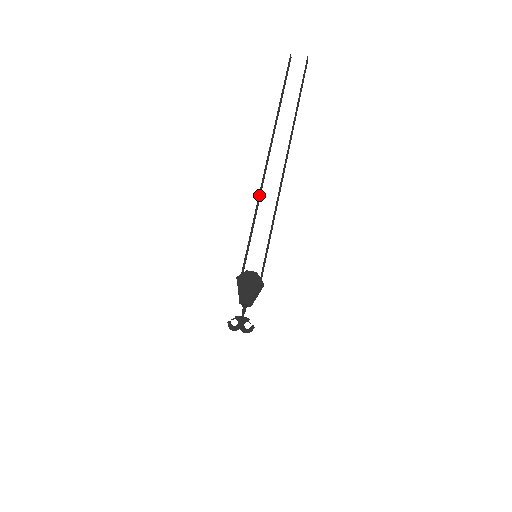
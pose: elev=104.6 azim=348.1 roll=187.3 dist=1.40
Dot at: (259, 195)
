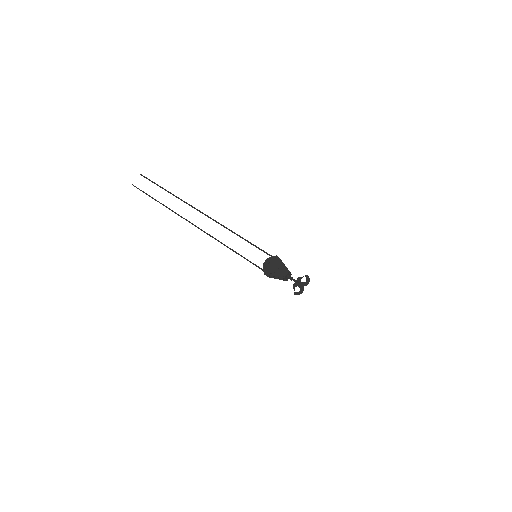
Dot at: occluded
